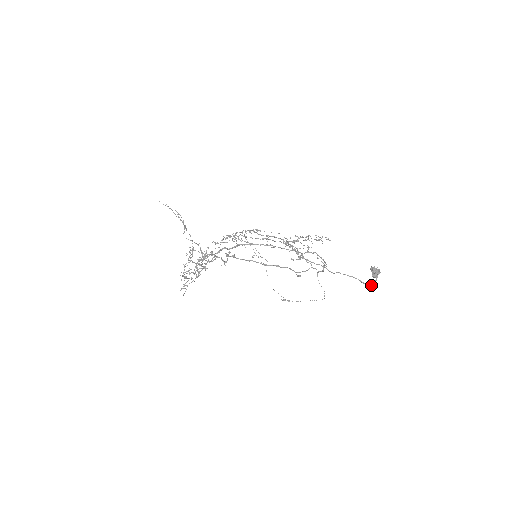
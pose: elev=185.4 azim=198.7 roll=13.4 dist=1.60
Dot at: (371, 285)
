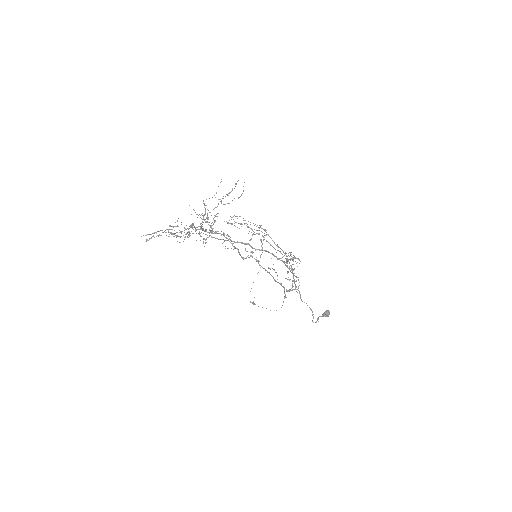
Dot at: occluded
